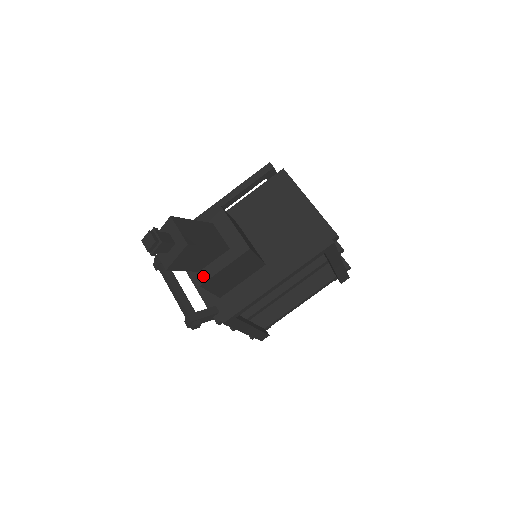
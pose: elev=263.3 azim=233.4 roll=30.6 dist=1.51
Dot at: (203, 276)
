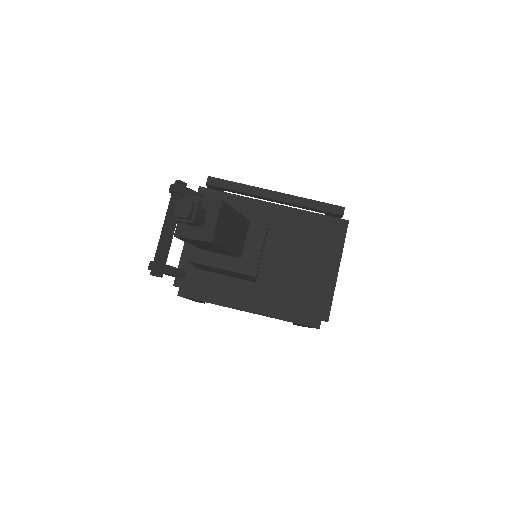
Dot at: (199, 256)
